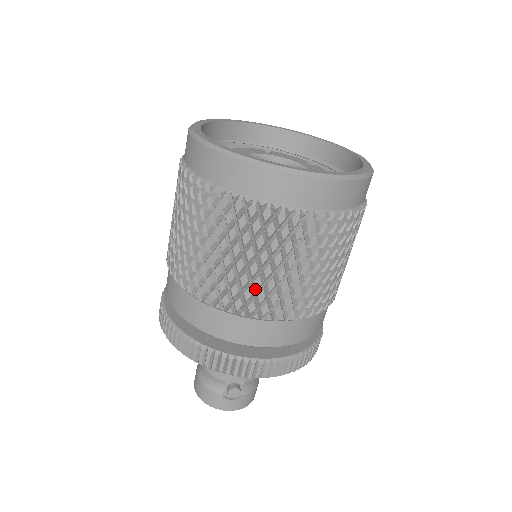
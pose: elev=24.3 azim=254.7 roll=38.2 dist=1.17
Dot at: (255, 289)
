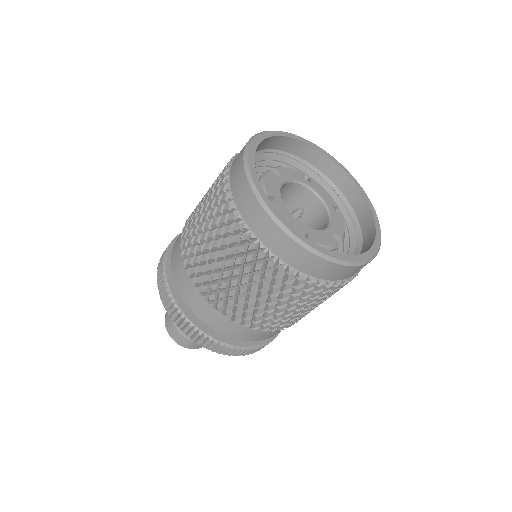
Dot at: (306, 314)
